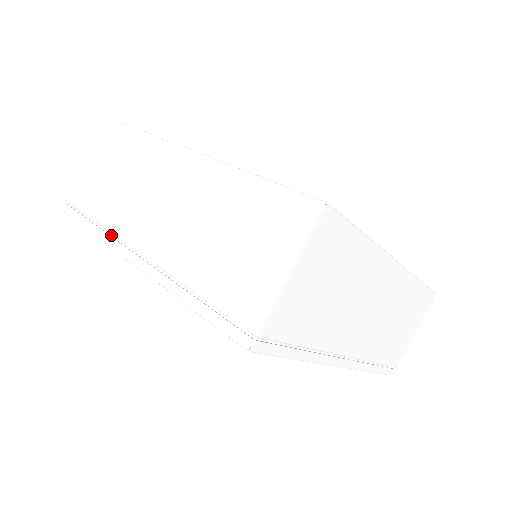
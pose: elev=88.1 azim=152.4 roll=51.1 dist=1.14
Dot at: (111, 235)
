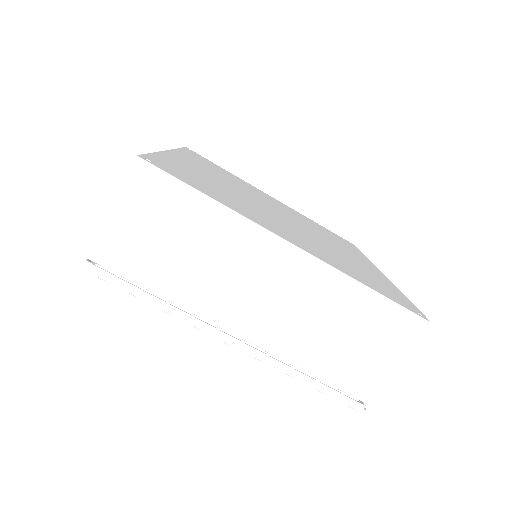
Dot at: occluded
